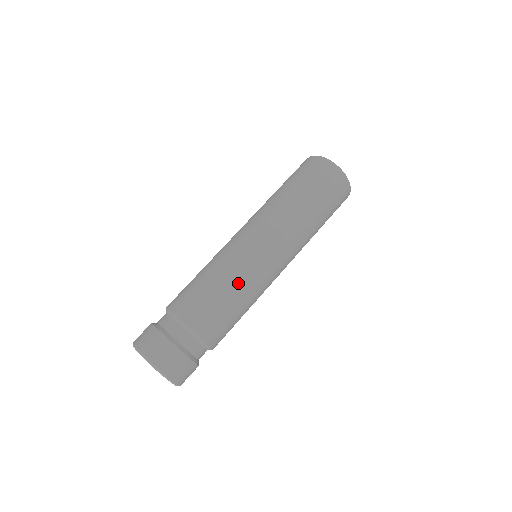
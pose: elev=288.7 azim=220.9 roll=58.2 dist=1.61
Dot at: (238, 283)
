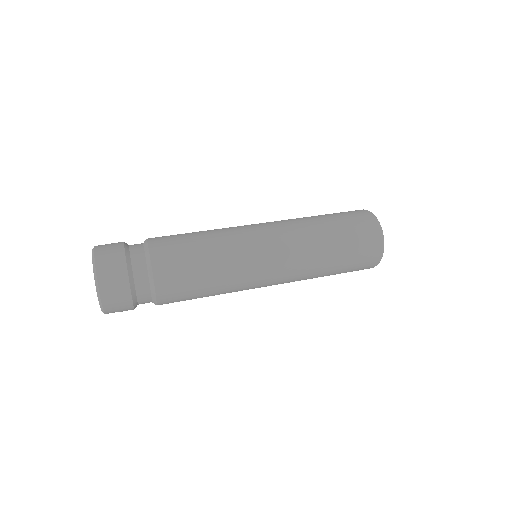
Dot at: (224, 273)
